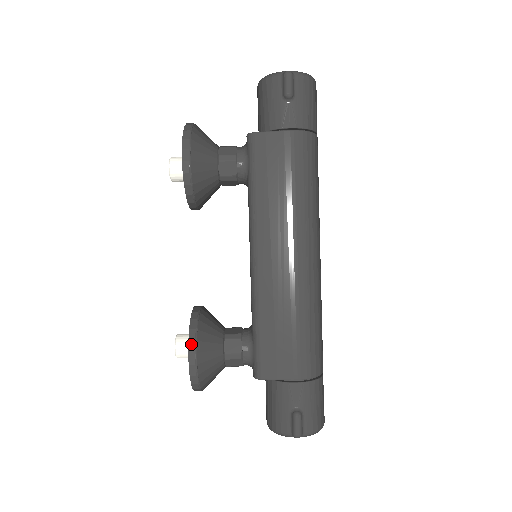
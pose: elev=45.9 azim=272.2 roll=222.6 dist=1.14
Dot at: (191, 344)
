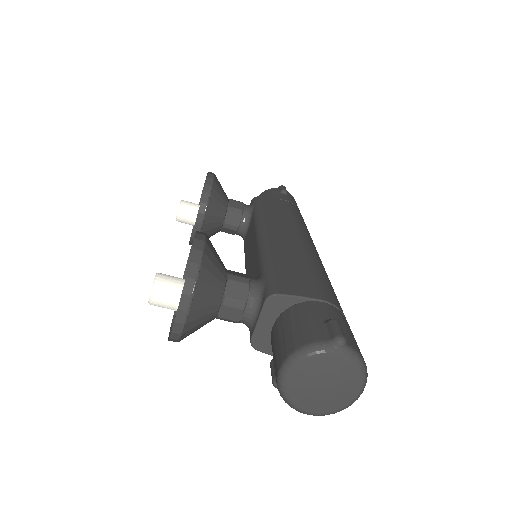
Dot at: (200, 232)
